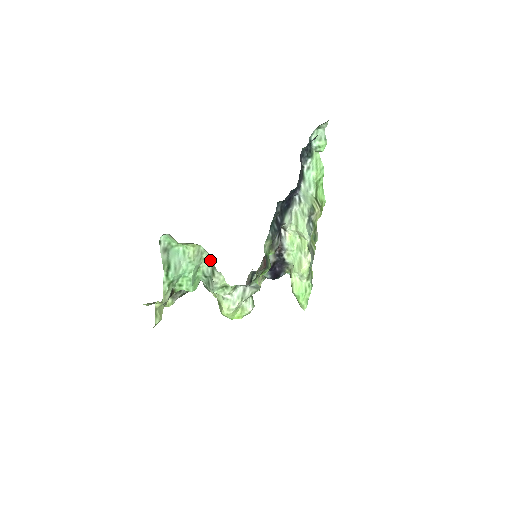
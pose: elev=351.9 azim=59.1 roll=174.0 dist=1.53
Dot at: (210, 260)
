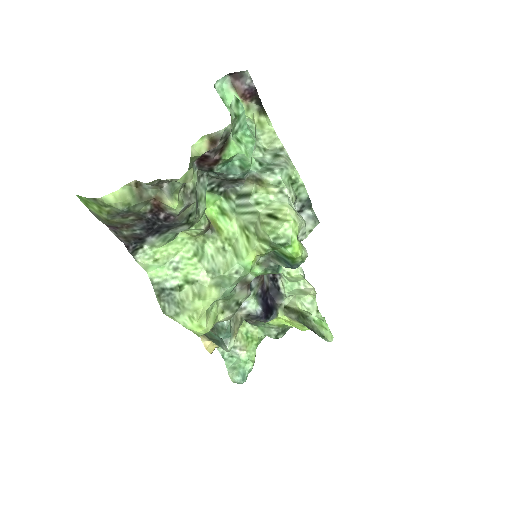
Dot at: (266, 150)
